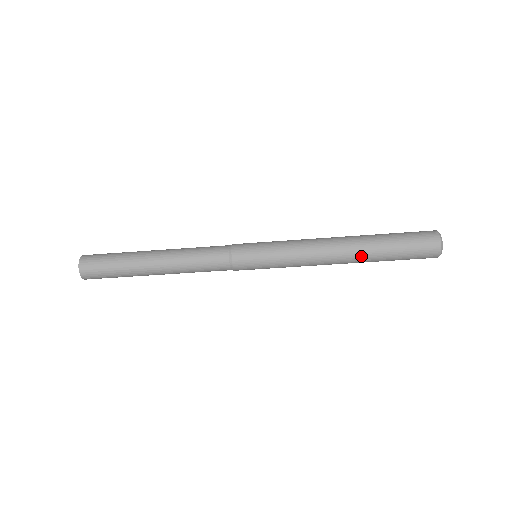
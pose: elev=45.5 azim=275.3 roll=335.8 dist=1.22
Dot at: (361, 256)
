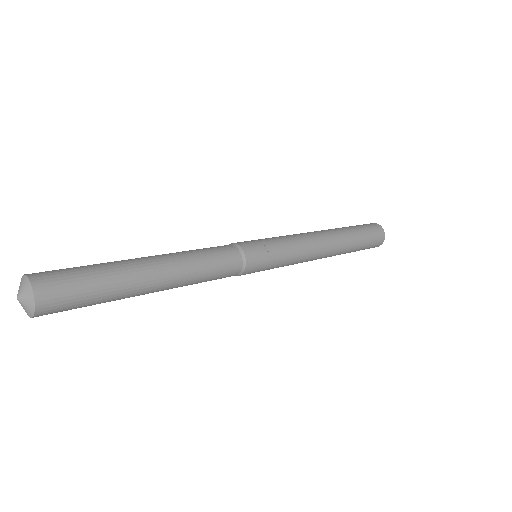
Dot at: occluded
